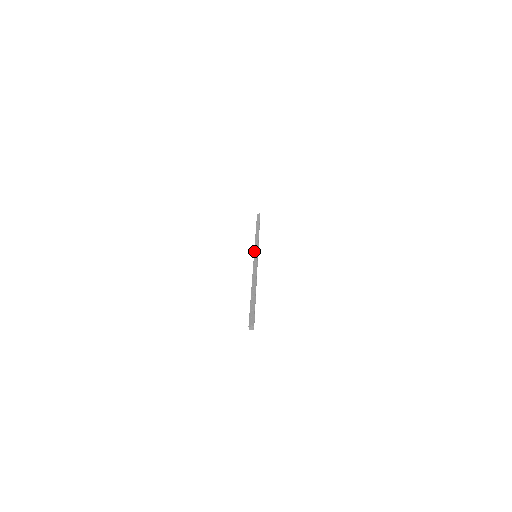
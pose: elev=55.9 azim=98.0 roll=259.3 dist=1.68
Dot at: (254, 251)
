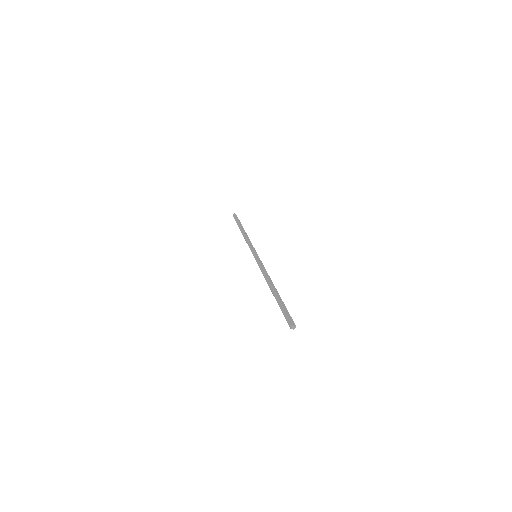
Dot at: (252, 253)
